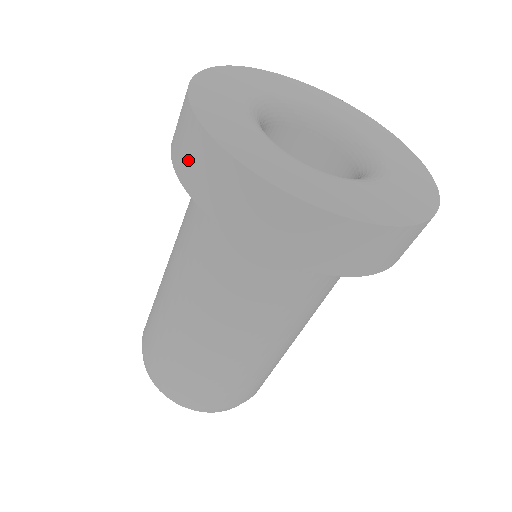
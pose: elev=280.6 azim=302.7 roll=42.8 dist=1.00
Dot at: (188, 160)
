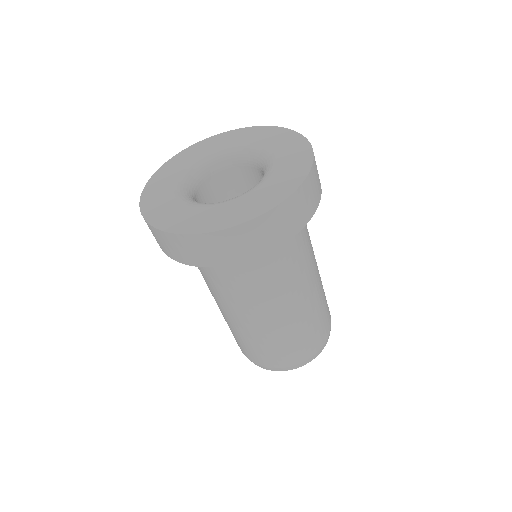
Dot at: (206, 254)
